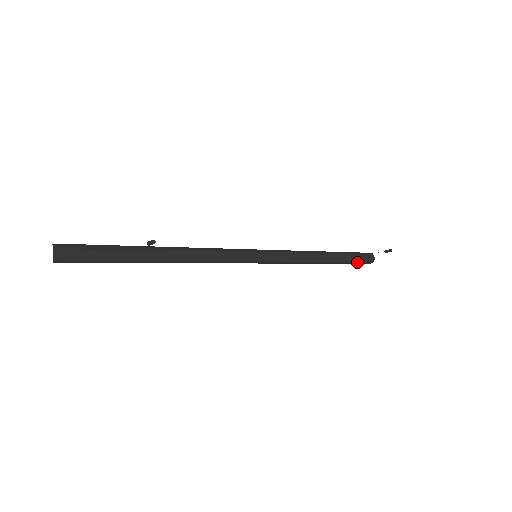
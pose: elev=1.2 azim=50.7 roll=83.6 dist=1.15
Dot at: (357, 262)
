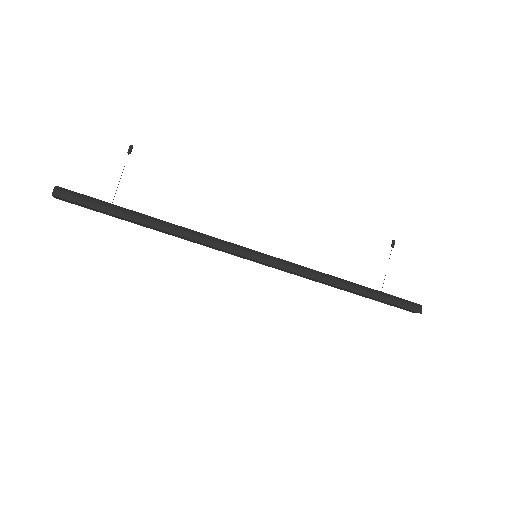
Dot at: (397, 300)
